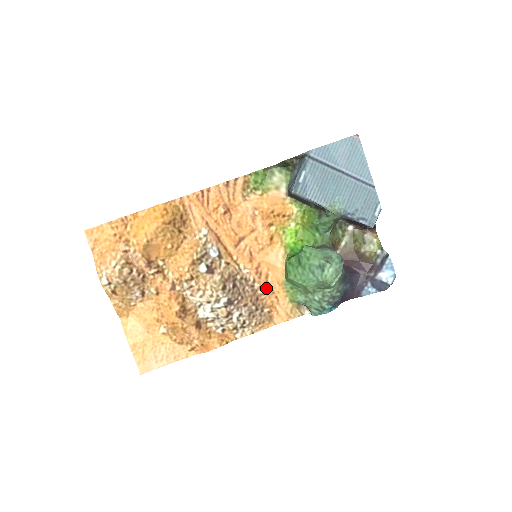
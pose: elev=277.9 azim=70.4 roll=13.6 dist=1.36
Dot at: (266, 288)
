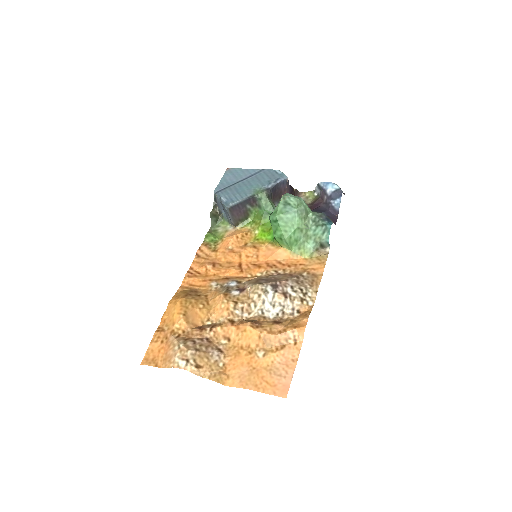
Dot at: (288, 267)
